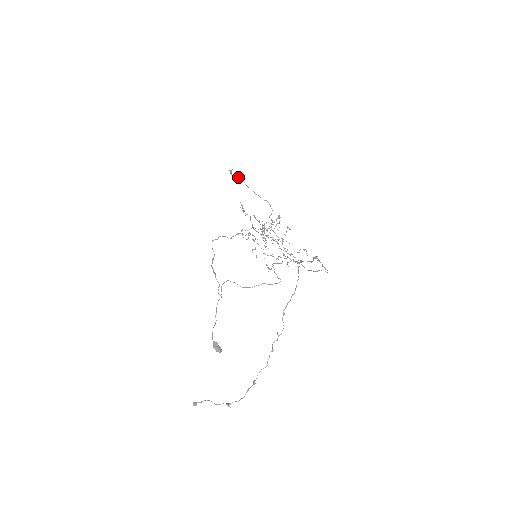
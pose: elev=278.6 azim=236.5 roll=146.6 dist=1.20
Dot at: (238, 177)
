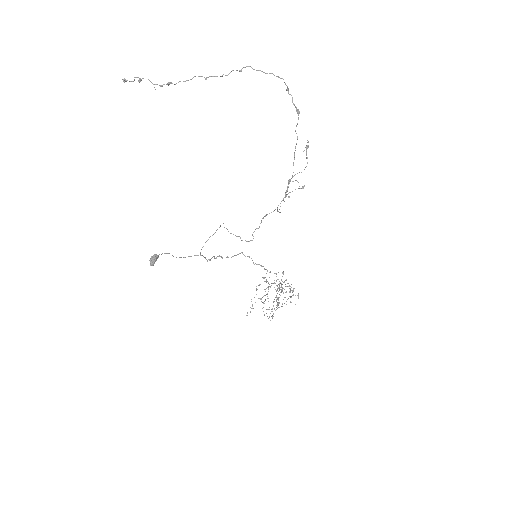
Dot at: occluded
